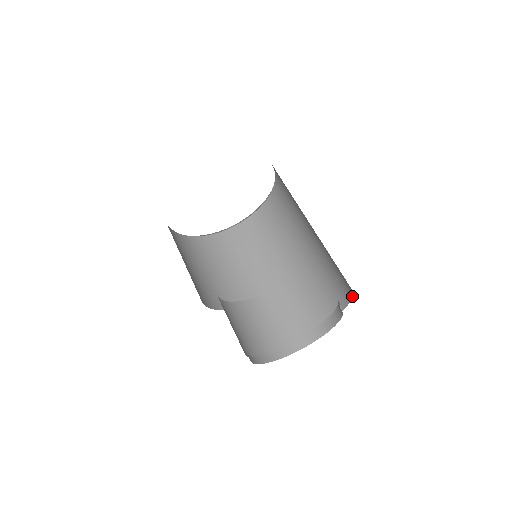
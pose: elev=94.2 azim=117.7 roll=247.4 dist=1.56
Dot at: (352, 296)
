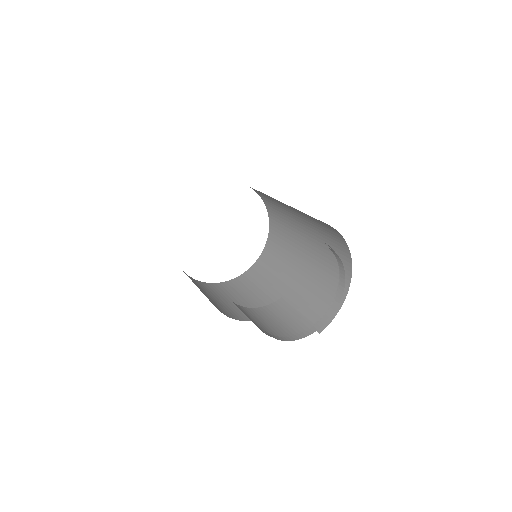
Dot at: (349, 251)
